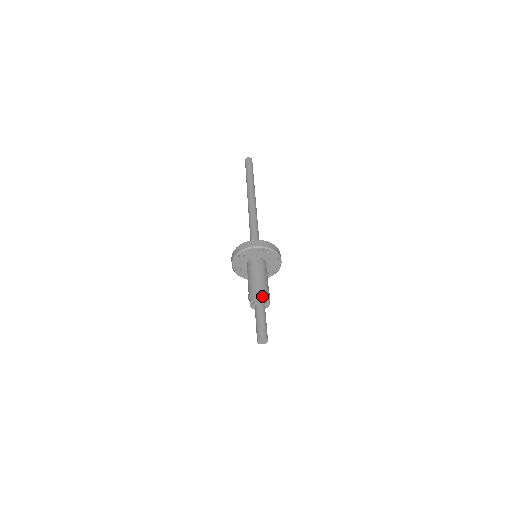
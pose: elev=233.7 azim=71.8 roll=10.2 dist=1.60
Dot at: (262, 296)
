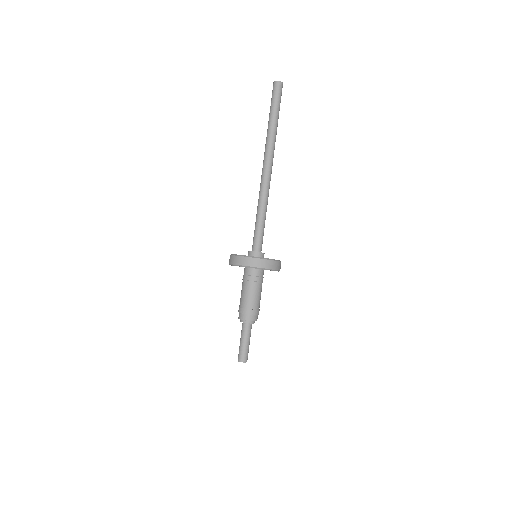
Dot at: occluded
